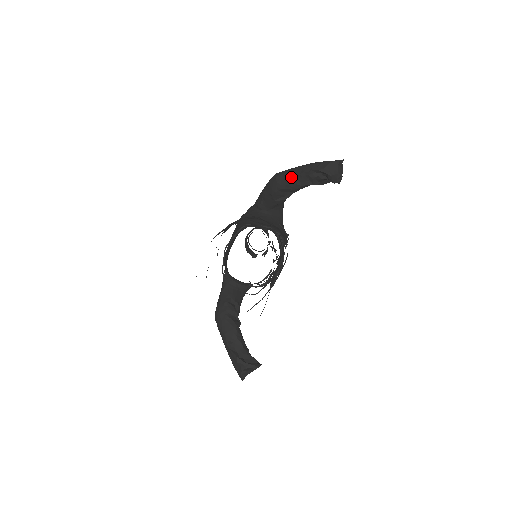
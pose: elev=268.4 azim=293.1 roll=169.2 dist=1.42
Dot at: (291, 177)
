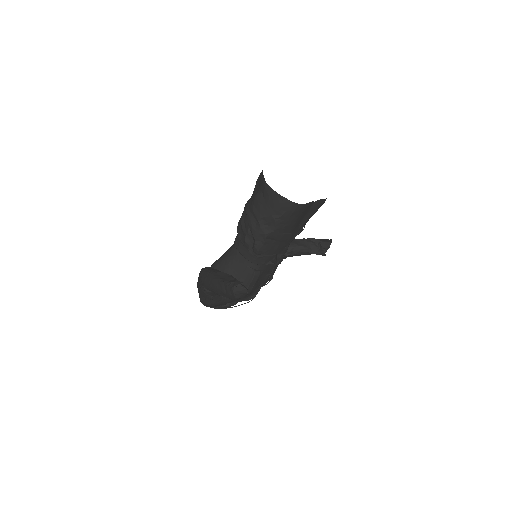
Dot at: occluded
